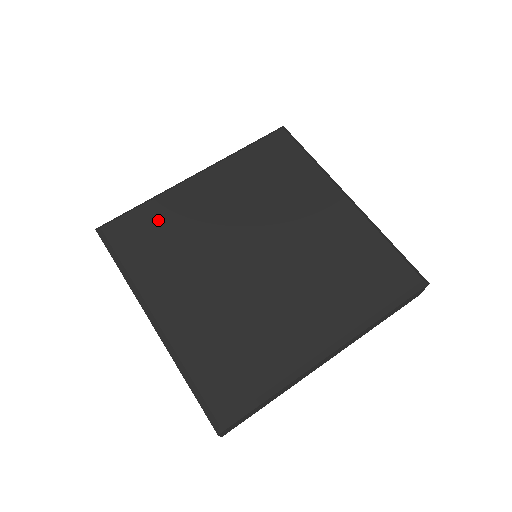
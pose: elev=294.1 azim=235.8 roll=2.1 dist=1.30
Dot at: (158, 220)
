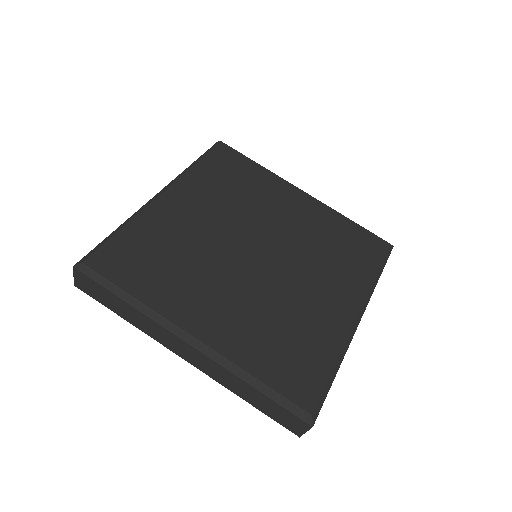
Dot at: (146, 241)
